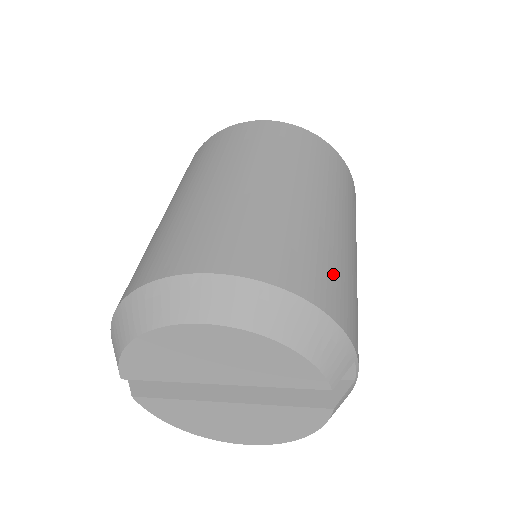
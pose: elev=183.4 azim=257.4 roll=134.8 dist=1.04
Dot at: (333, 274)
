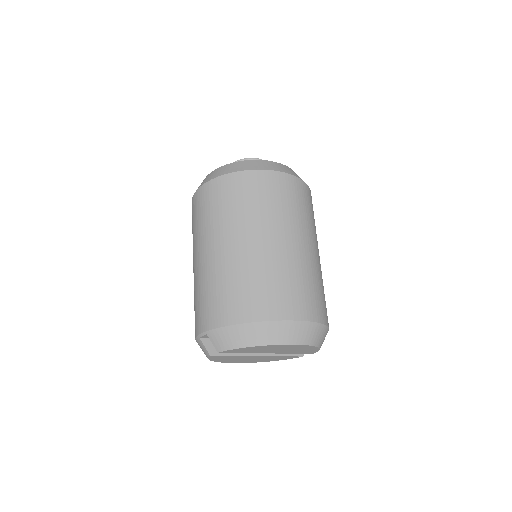
Dot at: occluded
